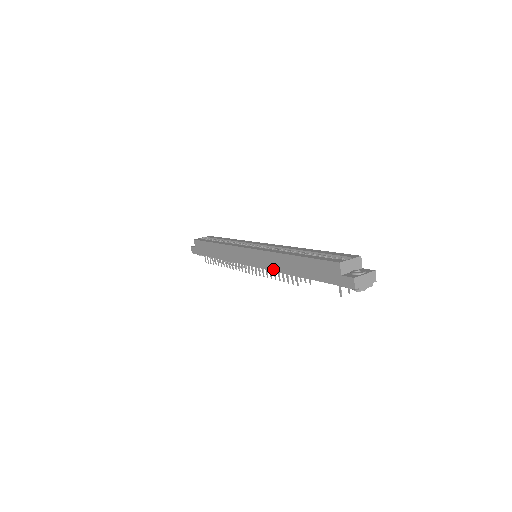
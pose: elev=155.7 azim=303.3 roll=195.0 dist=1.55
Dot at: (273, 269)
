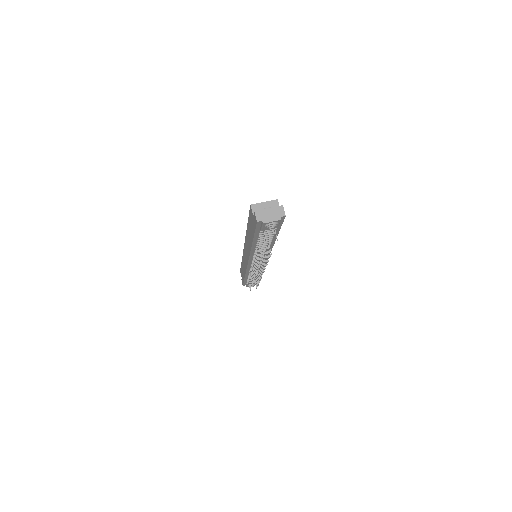
Dot at: (249, 253)
